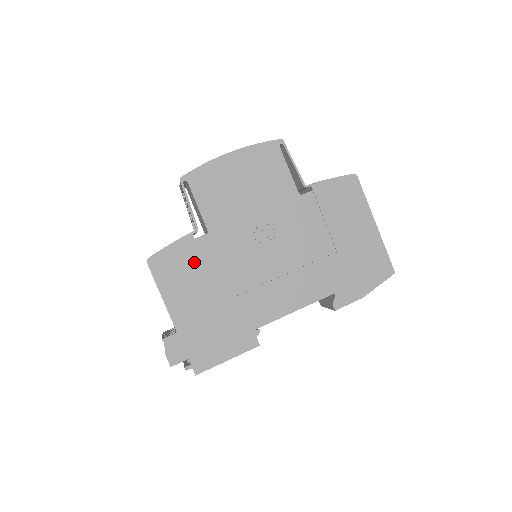
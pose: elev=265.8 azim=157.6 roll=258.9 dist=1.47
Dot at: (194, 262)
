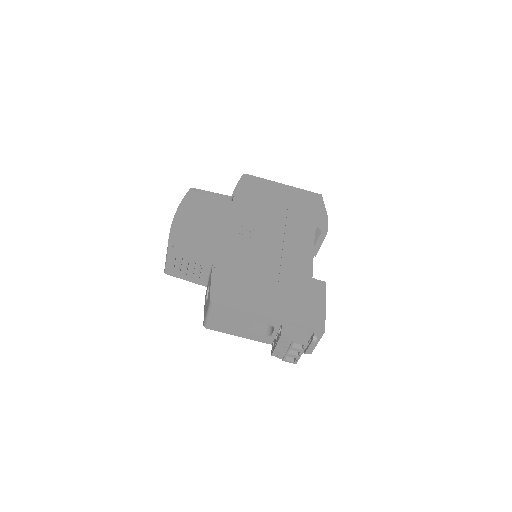
Dot at: (236, 278)
